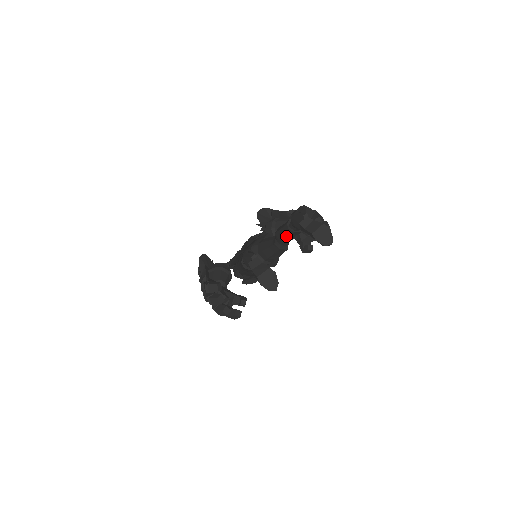
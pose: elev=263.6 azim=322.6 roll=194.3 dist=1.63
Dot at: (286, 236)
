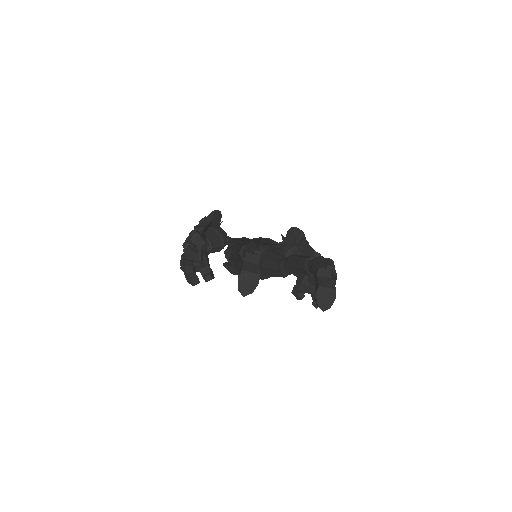
Dot at: (296, 266)
